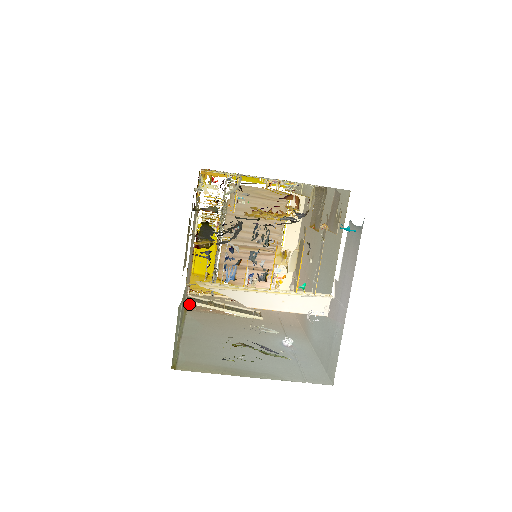
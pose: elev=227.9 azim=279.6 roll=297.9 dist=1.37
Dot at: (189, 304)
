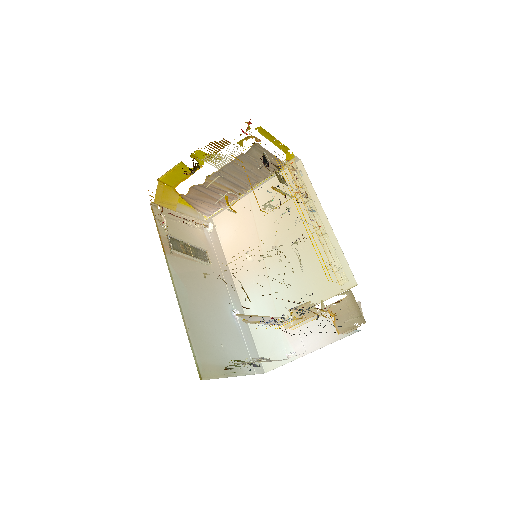
Dot at: (171, 251)
